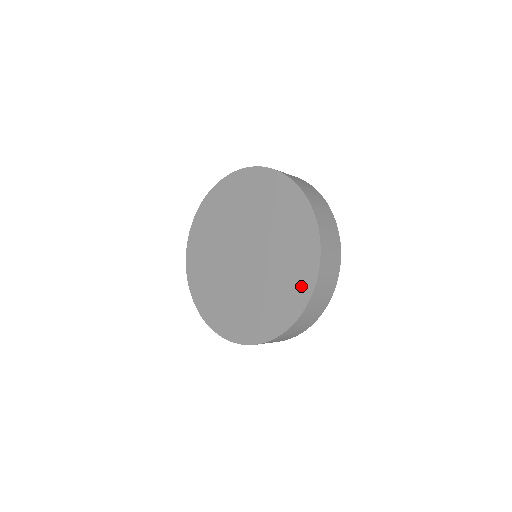
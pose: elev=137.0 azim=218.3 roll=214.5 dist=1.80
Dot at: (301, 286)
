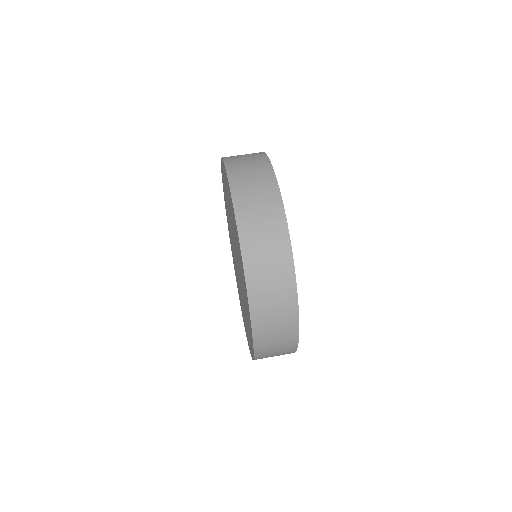
Dot at: occluded
